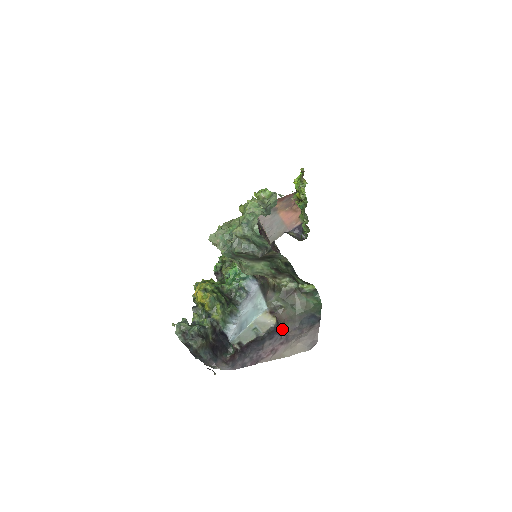
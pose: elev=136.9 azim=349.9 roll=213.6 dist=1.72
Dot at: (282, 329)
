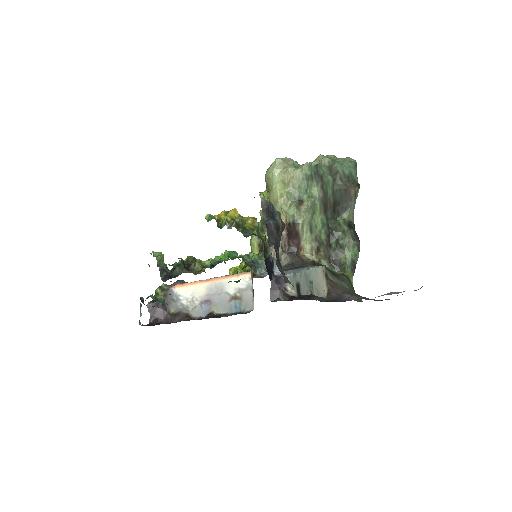
Dot at: (344, 297)
